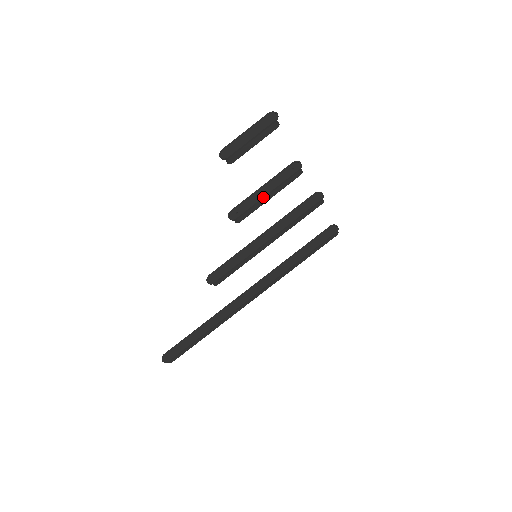
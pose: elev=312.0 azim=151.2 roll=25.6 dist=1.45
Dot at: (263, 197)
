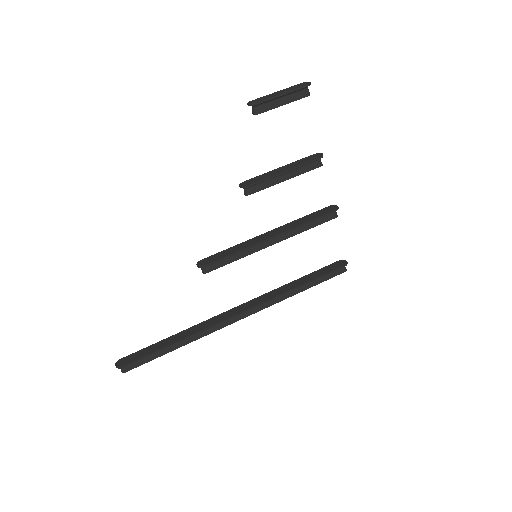
Dot at: (279, 173)
